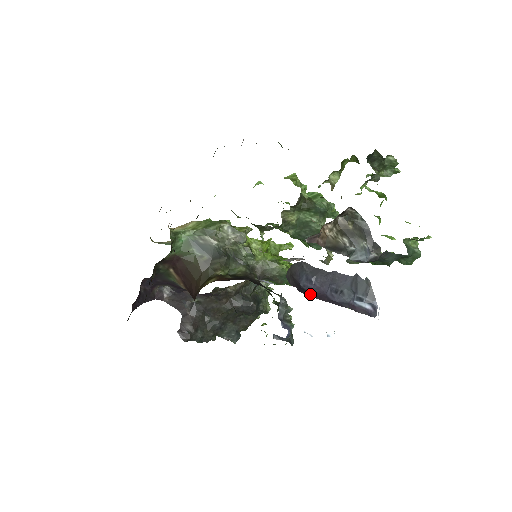
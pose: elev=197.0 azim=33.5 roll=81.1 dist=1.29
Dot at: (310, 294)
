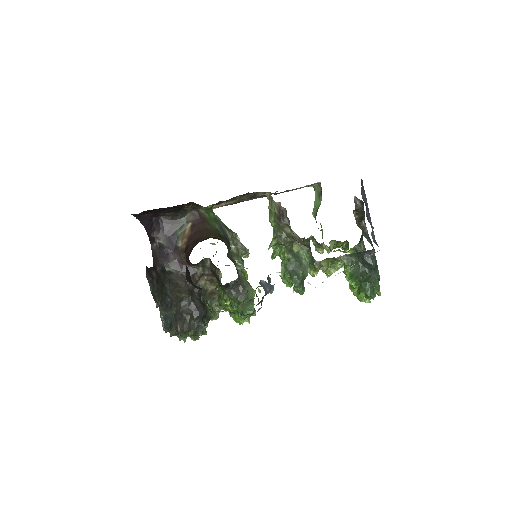
Dot at: occluded
